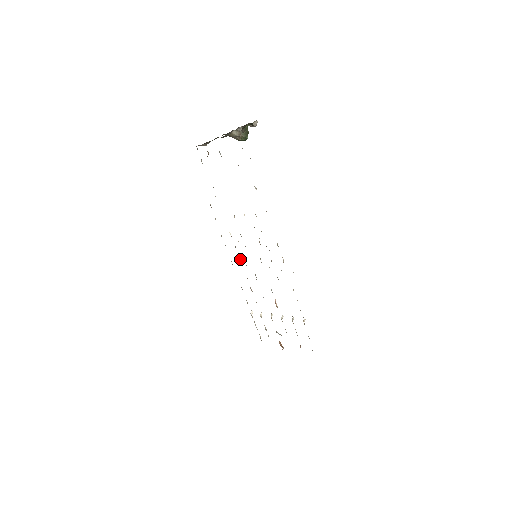
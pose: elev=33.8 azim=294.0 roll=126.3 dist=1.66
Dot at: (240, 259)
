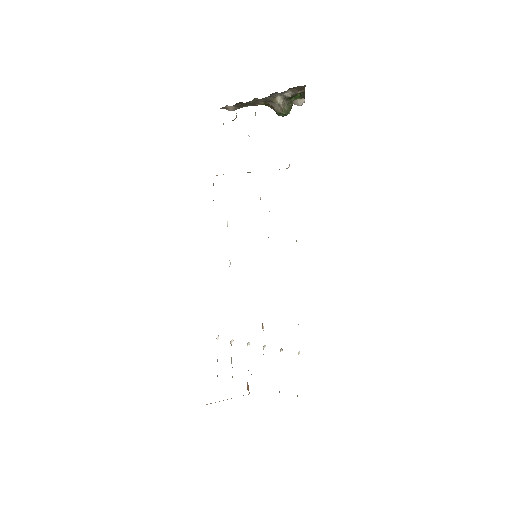
Dot at: occluded
